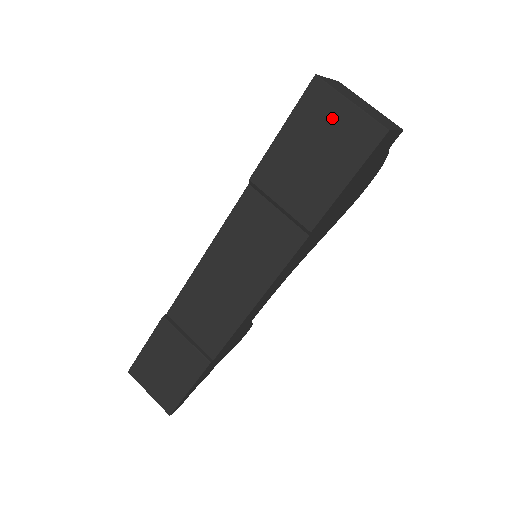
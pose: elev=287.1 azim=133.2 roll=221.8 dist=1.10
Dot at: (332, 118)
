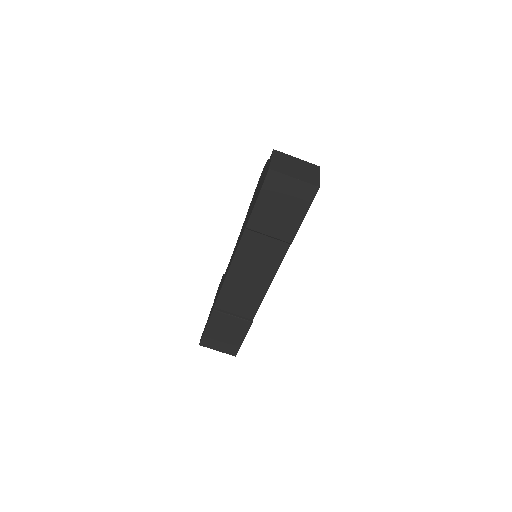
Dot at: (286, 188)
